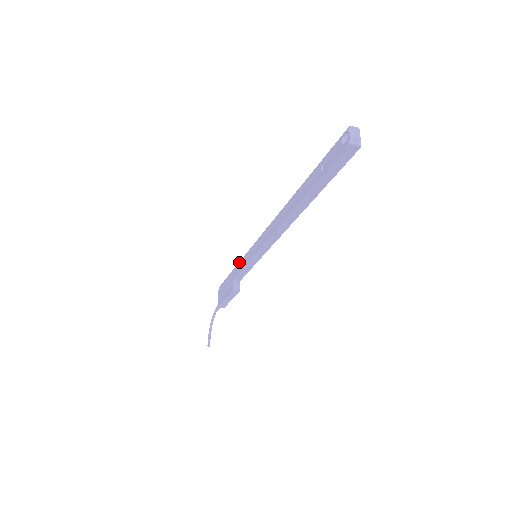
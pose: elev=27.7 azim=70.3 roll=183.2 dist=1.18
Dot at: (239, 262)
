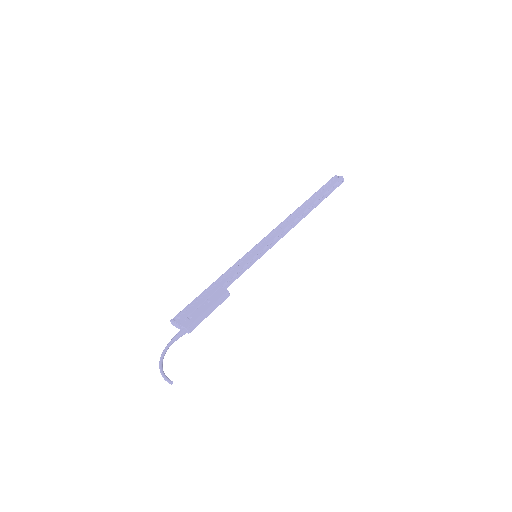
Dot at: (226, 272)
